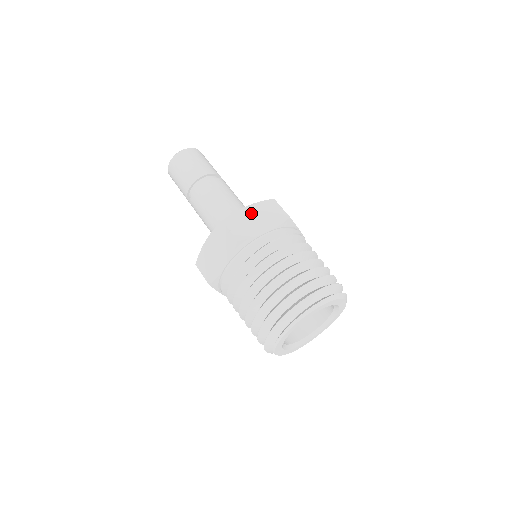
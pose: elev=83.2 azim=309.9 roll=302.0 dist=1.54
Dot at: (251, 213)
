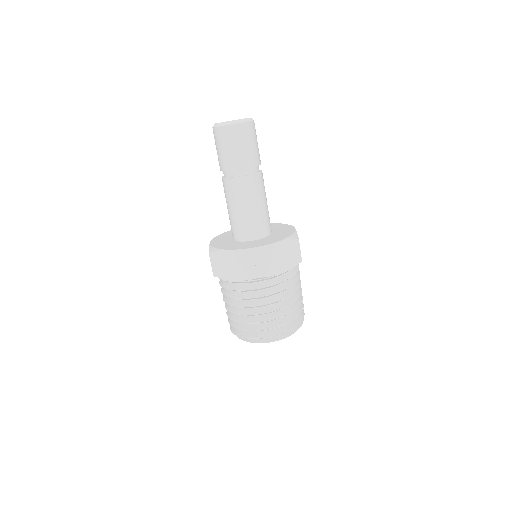
Dot at: (278, 251)
